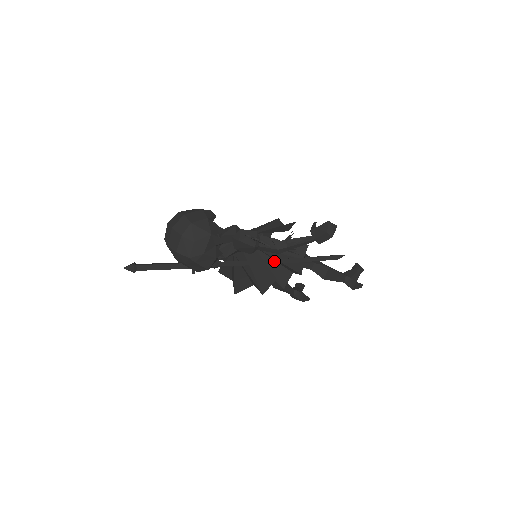
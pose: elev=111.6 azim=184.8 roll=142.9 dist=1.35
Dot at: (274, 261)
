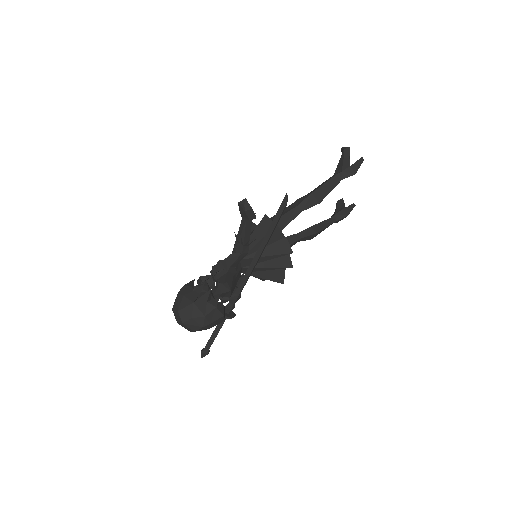
Dot at: (257, 254)
